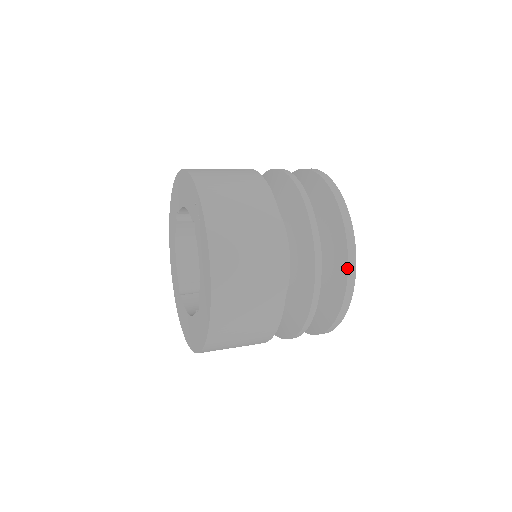
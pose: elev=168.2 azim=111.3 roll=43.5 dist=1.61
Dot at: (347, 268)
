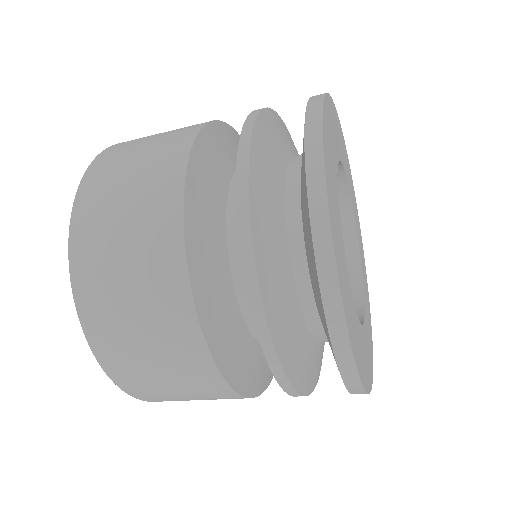
Dot at: (304, 167)
